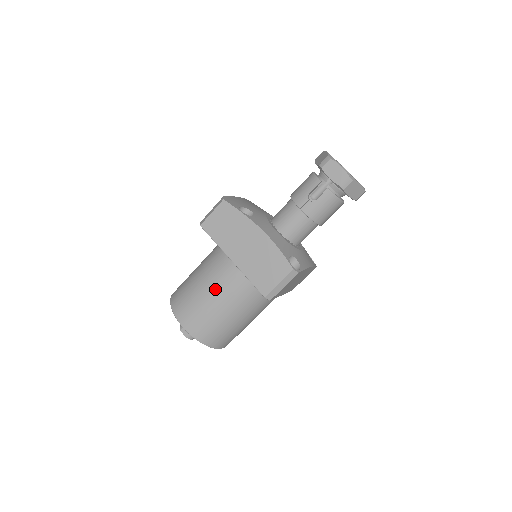
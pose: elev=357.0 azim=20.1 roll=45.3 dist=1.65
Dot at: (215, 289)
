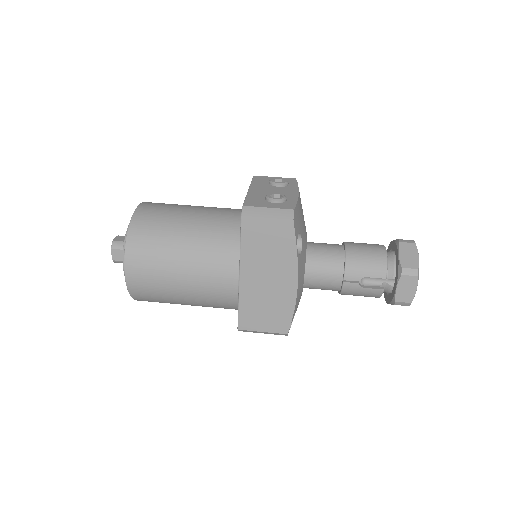
Dot at: (195, 279)
